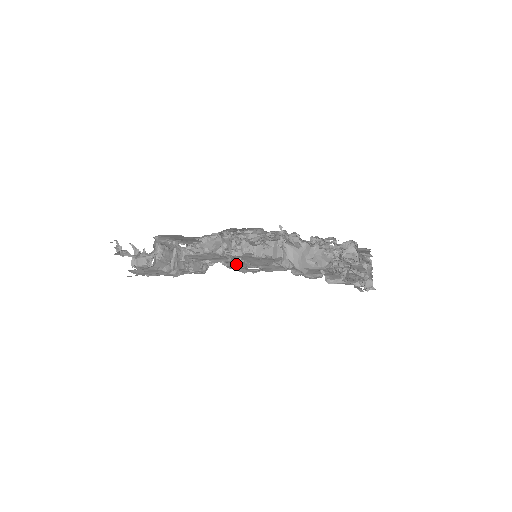
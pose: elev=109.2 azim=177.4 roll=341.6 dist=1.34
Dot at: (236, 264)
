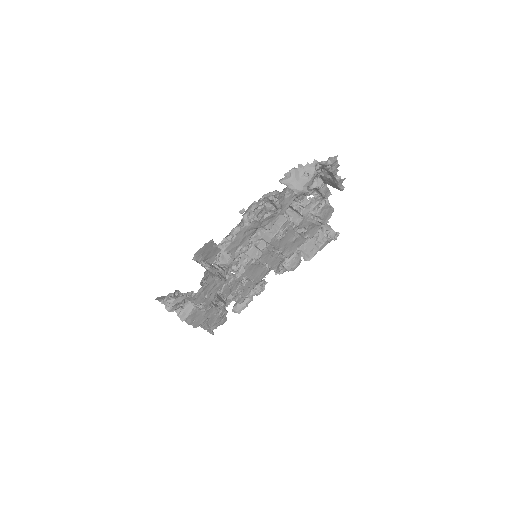
Dot at: (264, 216)
